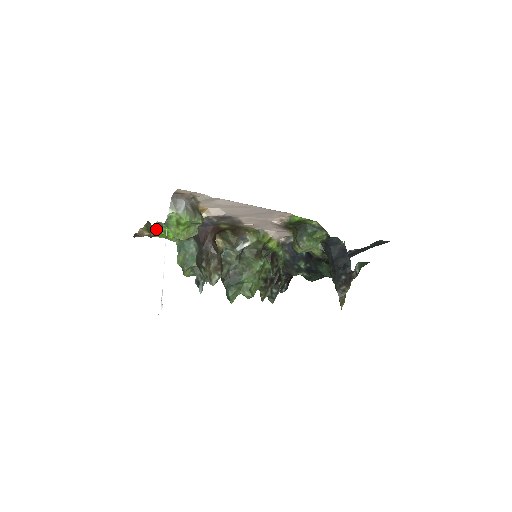
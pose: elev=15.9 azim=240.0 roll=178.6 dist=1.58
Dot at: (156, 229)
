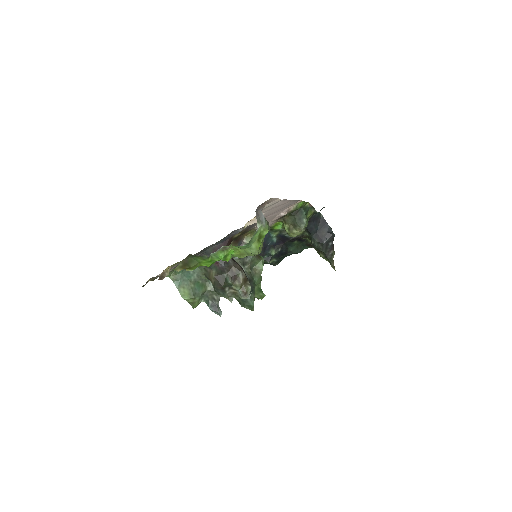
Dot at: (208, 258)
